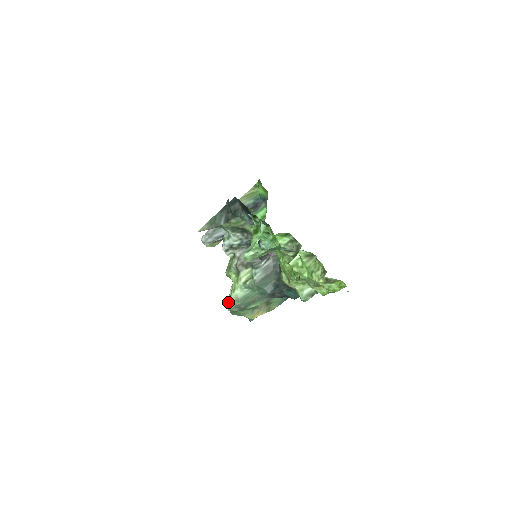
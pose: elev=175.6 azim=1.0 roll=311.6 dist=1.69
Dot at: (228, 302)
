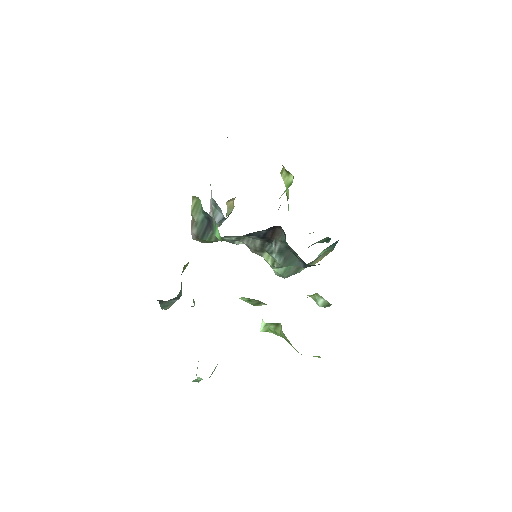
Dot at: occluded
